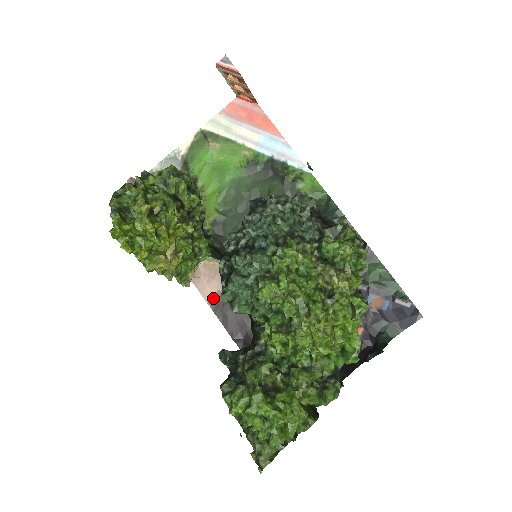
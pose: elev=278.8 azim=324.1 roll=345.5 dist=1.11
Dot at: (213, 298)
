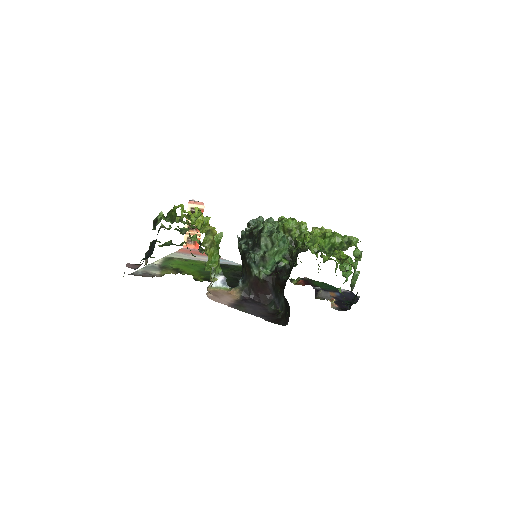
Dot at: (230, 304)
